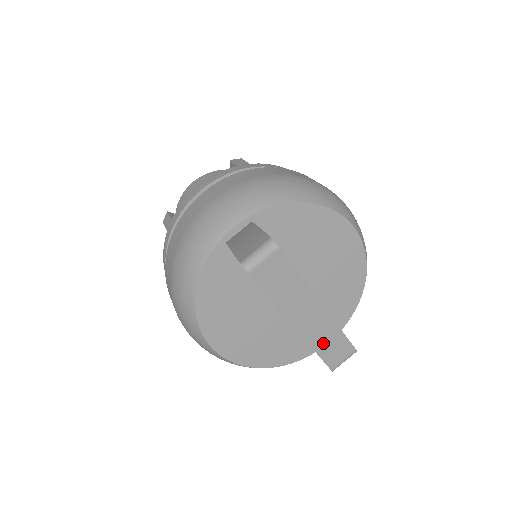
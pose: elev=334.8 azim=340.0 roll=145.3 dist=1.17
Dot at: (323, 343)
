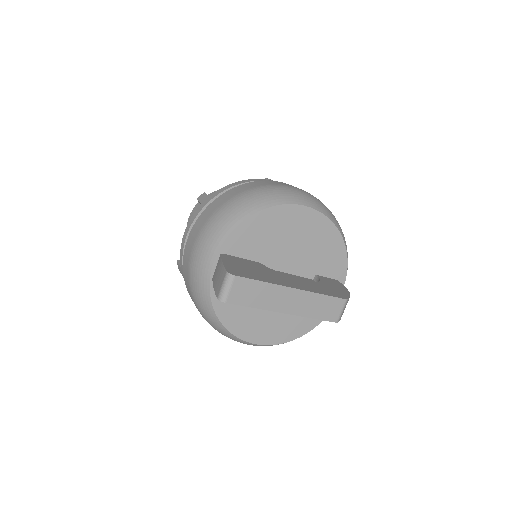
Dot at: (315, 310)
